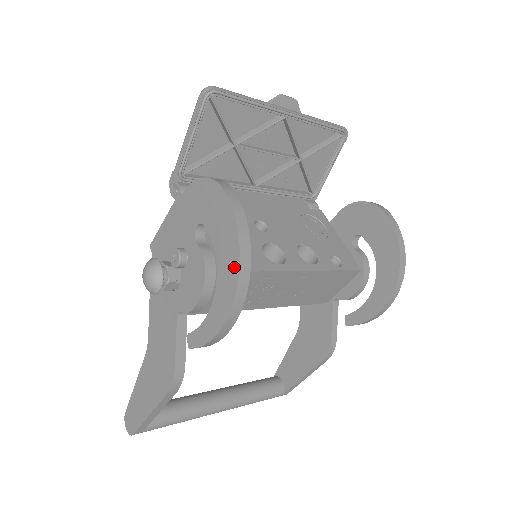
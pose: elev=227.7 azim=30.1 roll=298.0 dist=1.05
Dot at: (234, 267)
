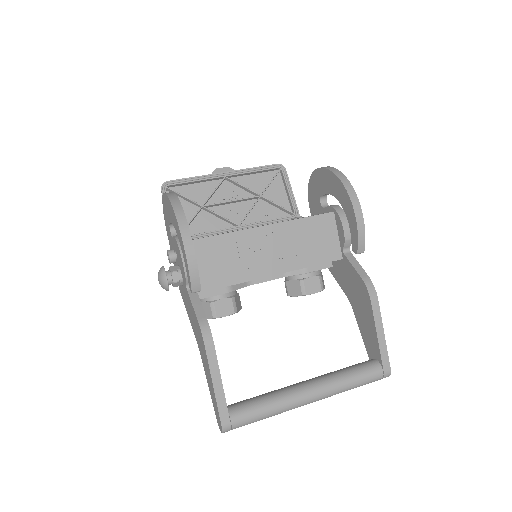
Dot at: (173, 212)
